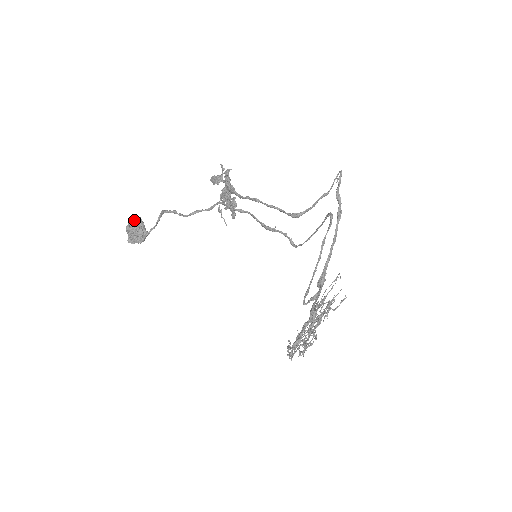
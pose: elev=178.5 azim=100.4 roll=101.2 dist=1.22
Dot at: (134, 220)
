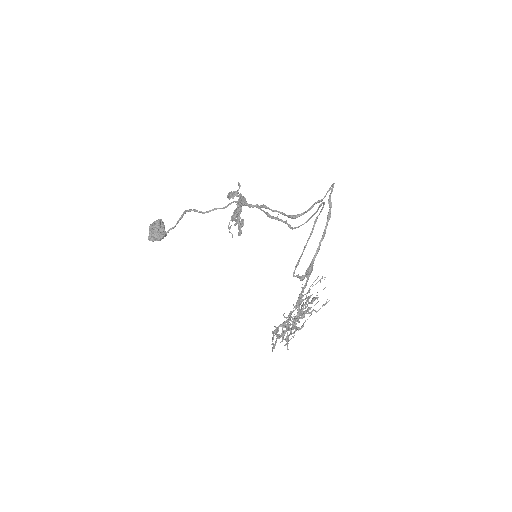
Dot at: (157, 221)
